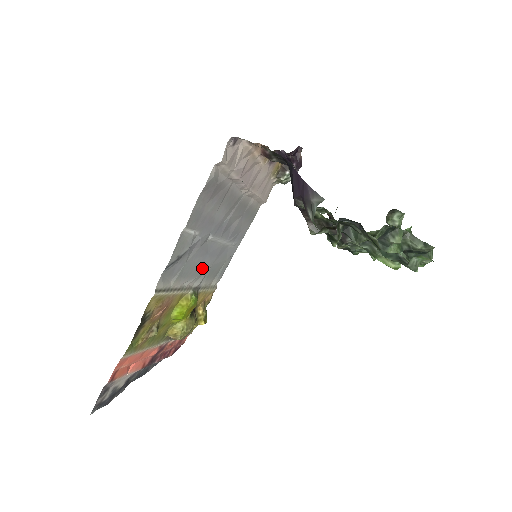
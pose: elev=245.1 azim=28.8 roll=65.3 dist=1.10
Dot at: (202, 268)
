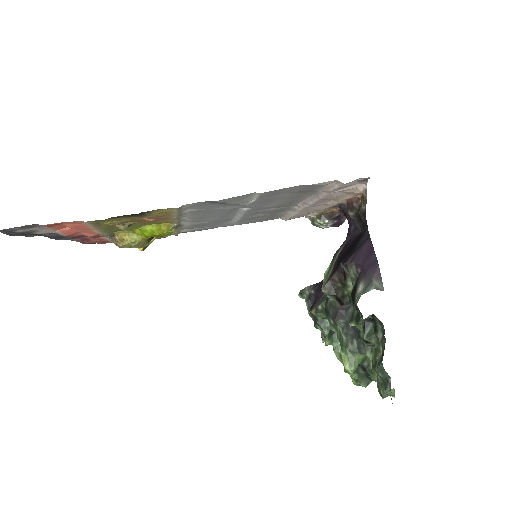
Dot at: (205, 218)
